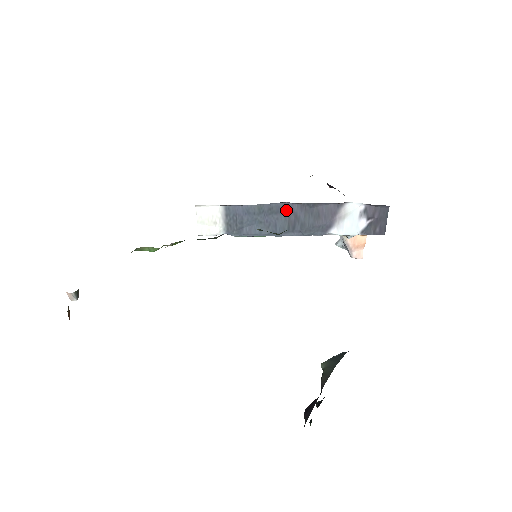
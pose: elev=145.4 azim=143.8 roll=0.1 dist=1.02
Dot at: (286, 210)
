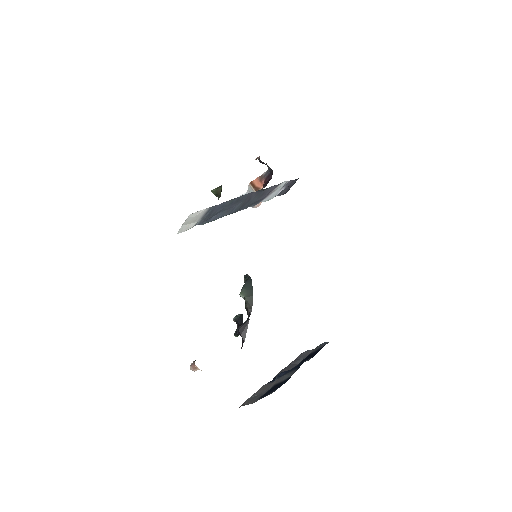
Dot at: (247, 197)
